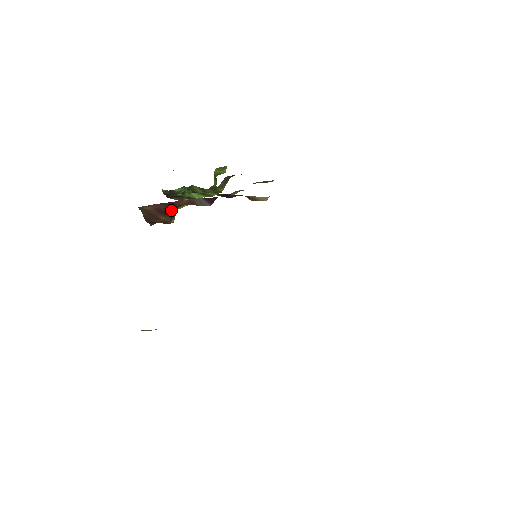
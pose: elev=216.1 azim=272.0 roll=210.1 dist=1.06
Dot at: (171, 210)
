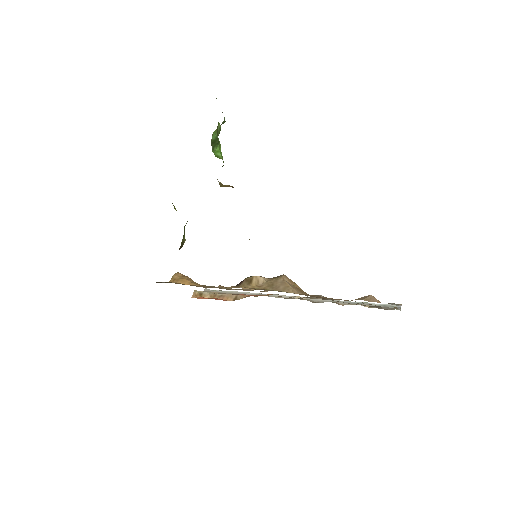
Dot at: occluded
